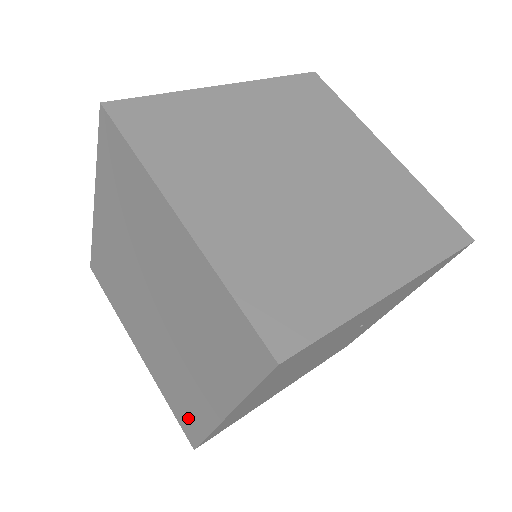
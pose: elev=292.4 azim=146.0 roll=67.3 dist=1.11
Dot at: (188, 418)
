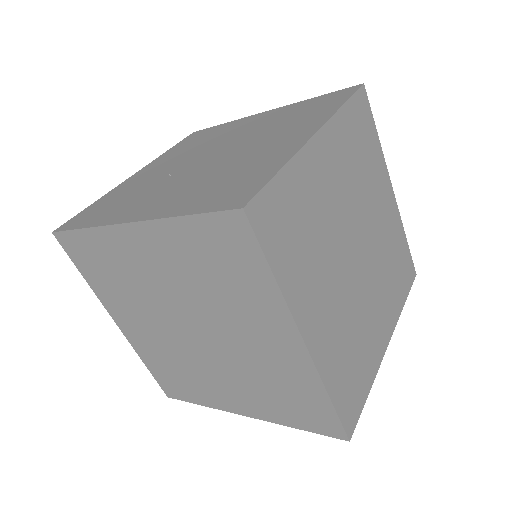
Dot at: (178, 387)
